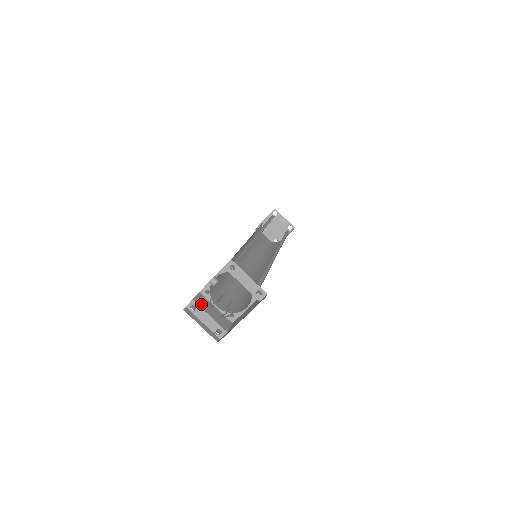
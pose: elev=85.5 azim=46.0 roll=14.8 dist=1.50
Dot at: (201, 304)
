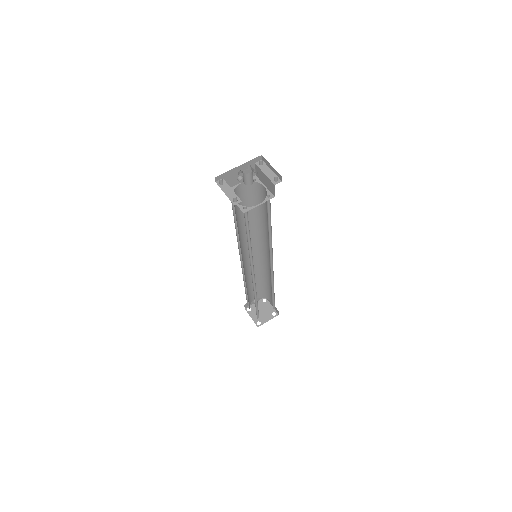
Dot at: occluded
